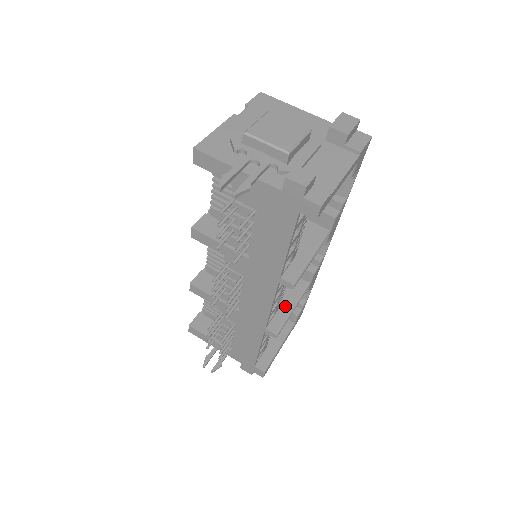
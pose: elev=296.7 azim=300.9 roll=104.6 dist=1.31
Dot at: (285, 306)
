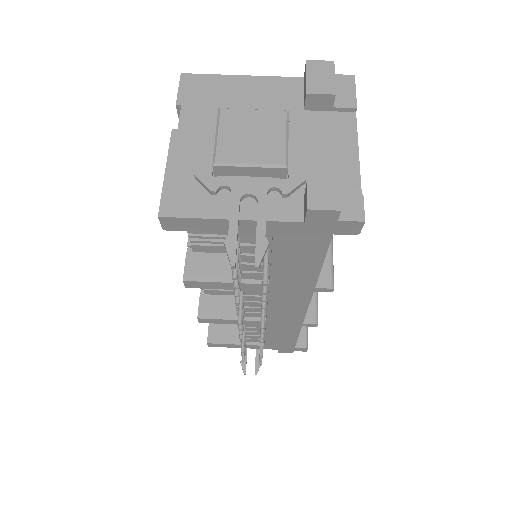
Dot at: occluded
